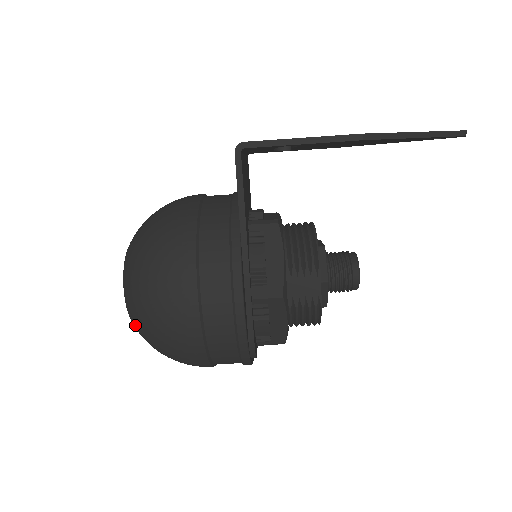
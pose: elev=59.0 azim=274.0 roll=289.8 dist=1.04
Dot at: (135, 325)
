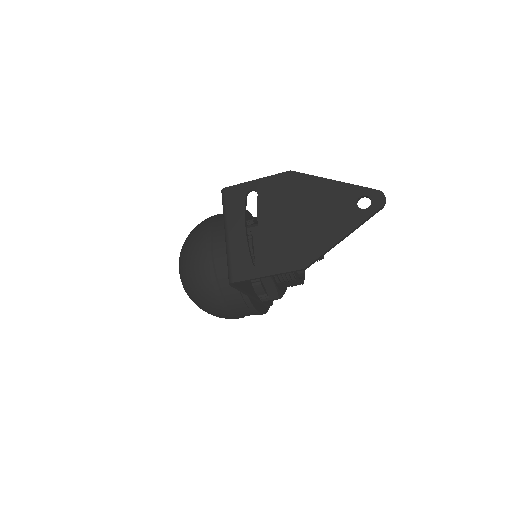
Dot at: occluded
